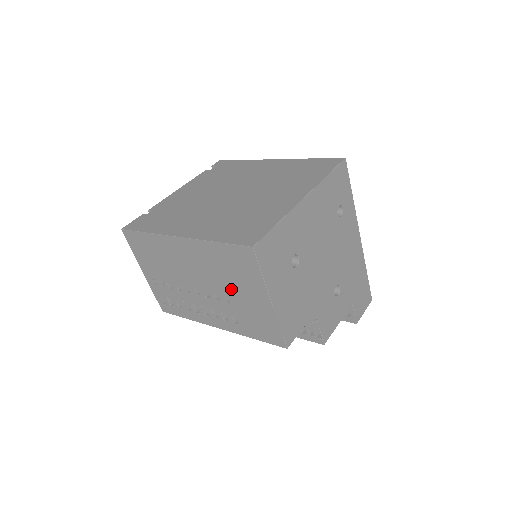
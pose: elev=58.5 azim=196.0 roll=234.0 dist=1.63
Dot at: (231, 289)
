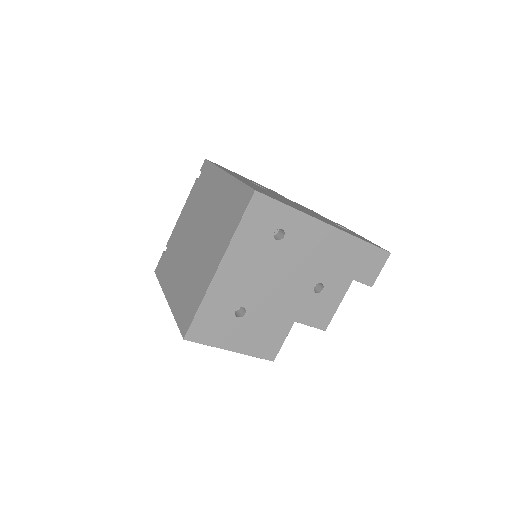
Dot at: occluded
